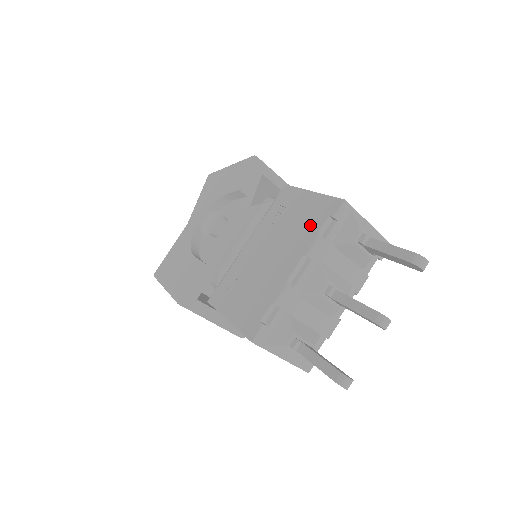
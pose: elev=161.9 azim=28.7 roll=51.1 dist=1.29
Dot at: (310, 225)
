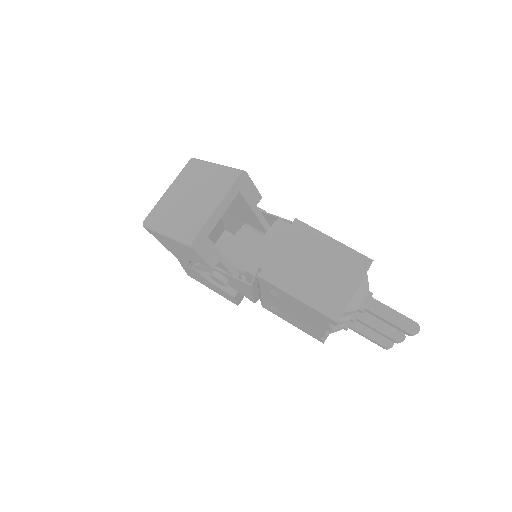
Dot at: (317, 319)
